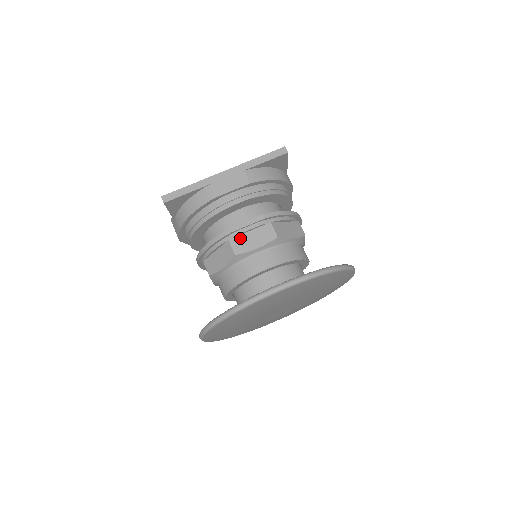
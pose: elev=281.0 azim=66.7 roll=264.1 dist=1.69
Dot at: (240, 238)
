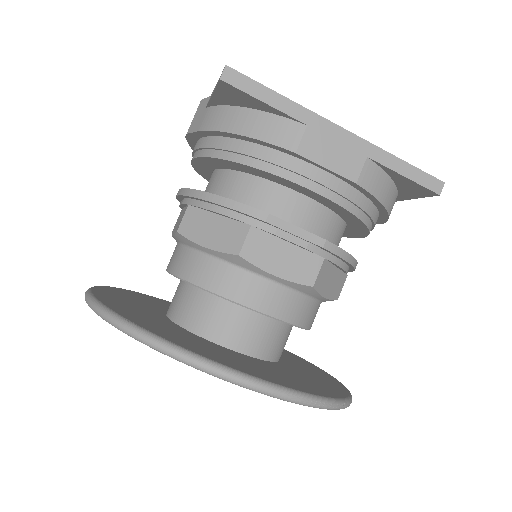
Dot at: (268, 239)
